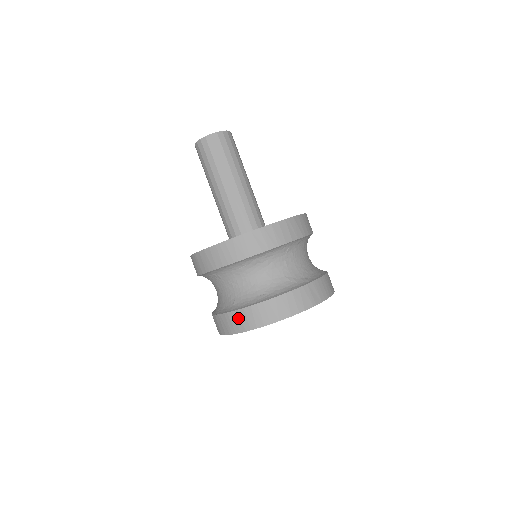
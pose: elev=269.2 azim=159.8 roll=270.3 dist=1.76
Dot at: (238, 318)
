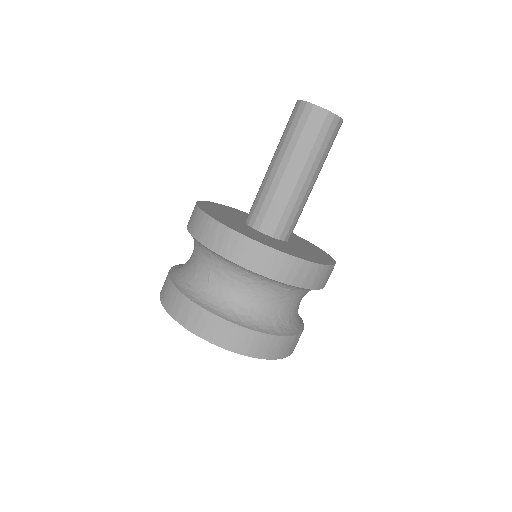
Dot at: (166, 283)
